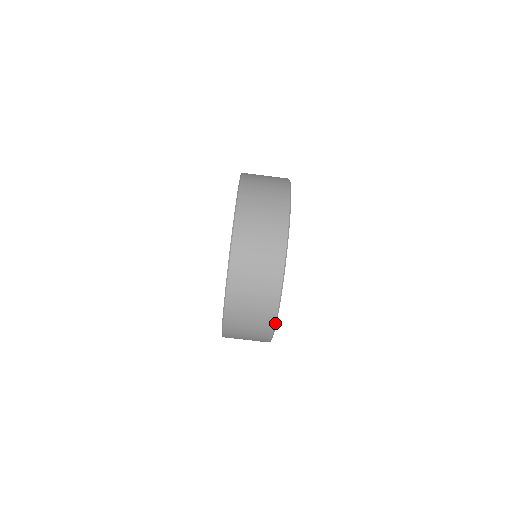
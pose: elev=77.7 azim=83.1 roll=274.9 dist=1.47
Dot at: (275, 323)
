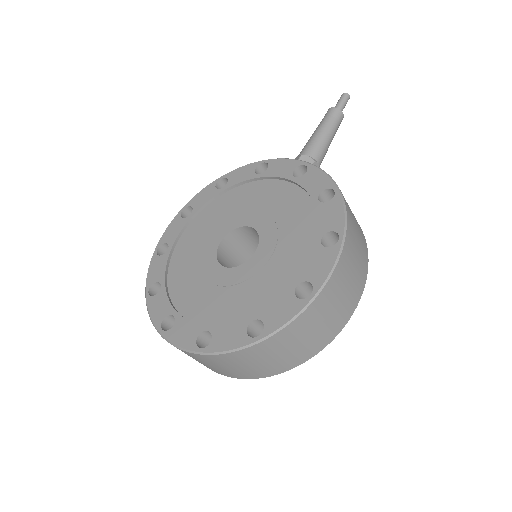
Dot at: occluded
